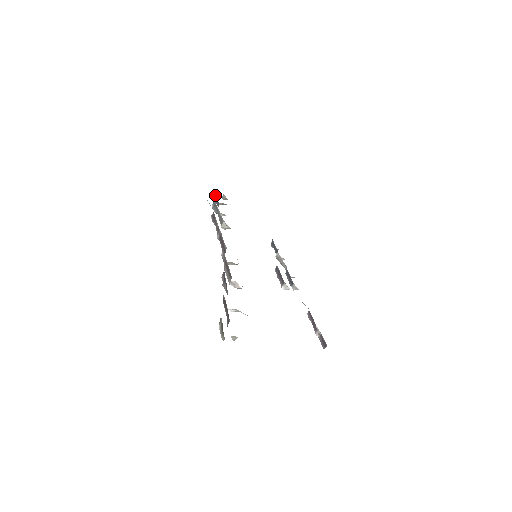
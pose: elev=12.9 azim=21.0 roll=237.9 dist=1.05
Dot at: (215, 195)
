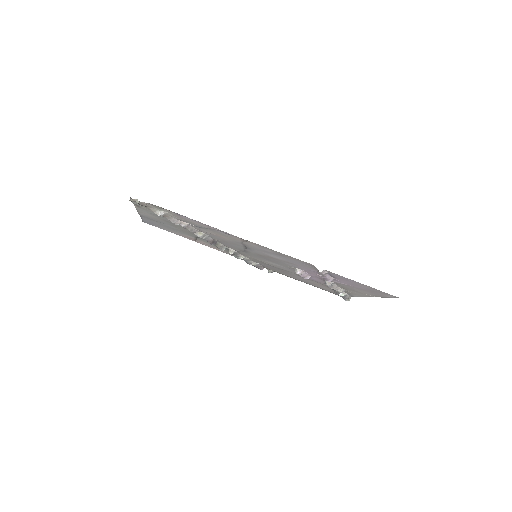
Dot at: occluded
